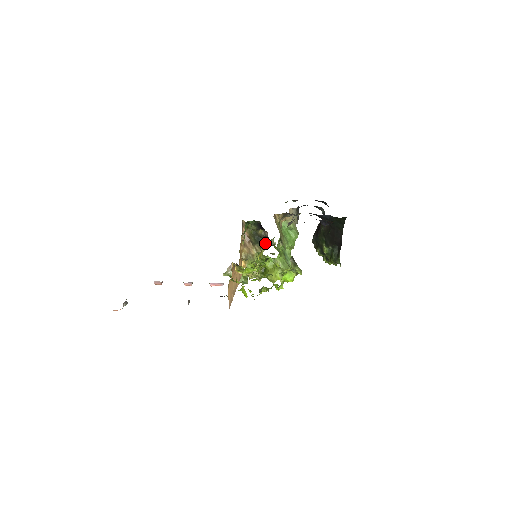
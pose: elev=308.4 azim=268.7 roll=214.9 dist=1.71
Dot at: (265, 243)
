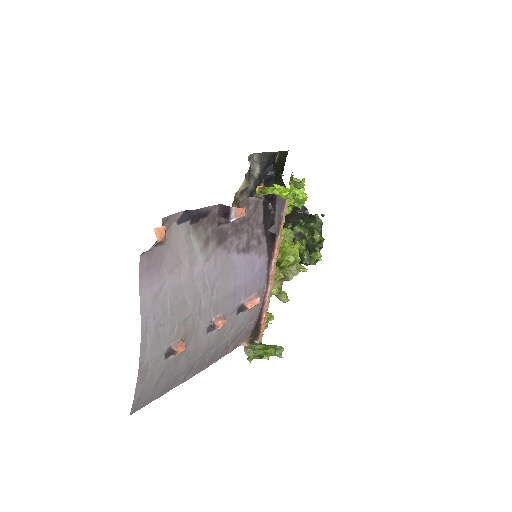
Dot at: occluded
